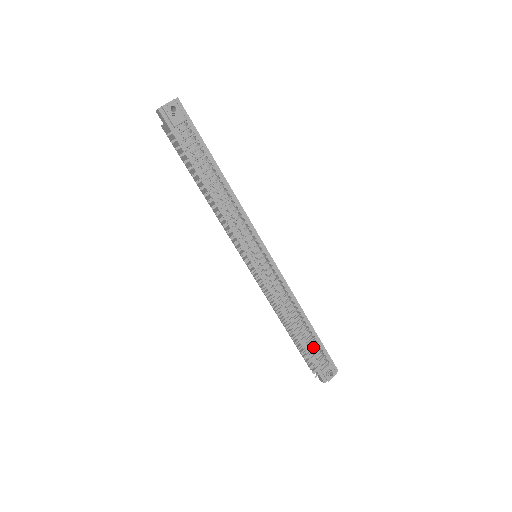
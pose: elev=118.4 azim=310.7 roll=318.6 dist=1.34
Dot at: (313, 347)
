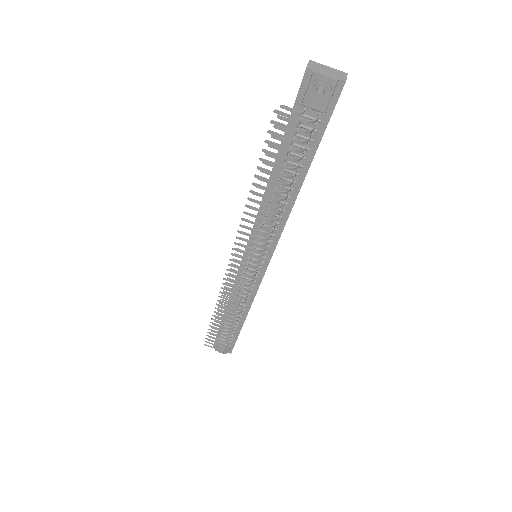
Dot at: occluded
